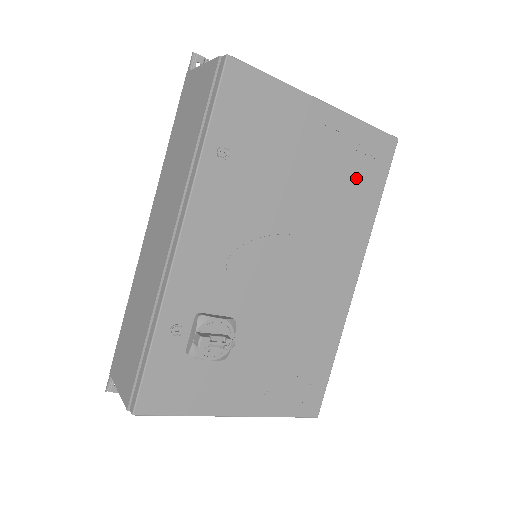
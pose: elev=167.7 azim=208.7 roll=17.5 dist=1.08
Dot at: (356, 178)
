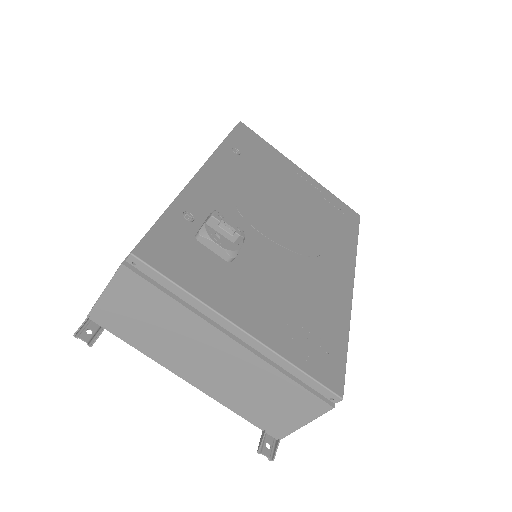
Dot at: (334, 217)
